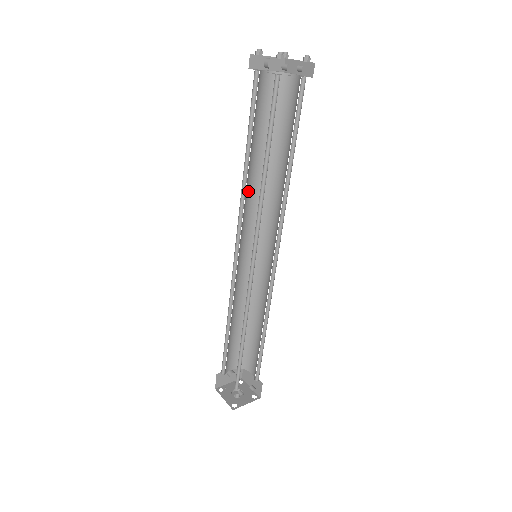
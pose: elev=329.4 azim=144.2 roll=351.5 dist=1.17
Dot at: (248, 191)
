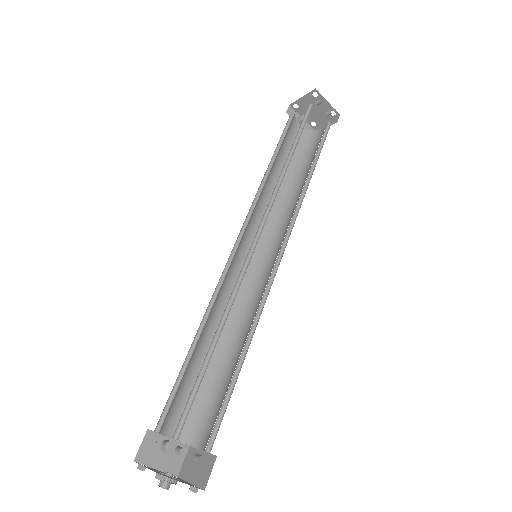
Dot at: (262, 199)
